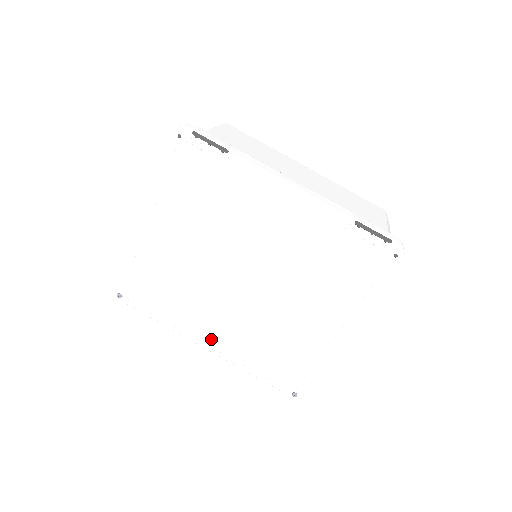
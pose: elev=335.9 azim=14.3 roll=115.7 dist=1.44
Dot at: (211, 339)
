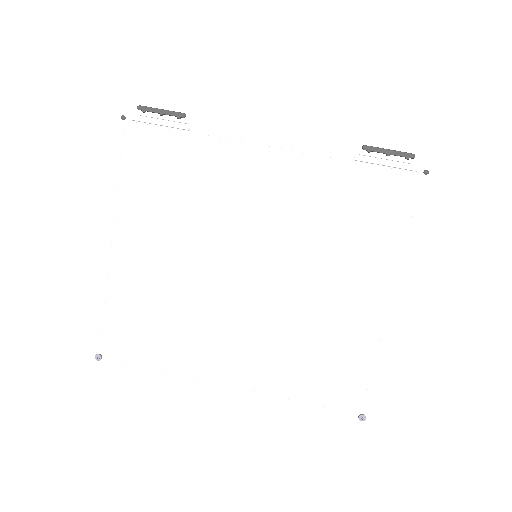
Dot at: (230, 375)
